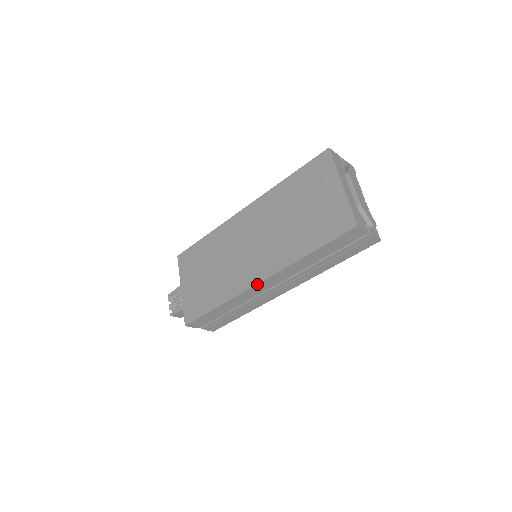
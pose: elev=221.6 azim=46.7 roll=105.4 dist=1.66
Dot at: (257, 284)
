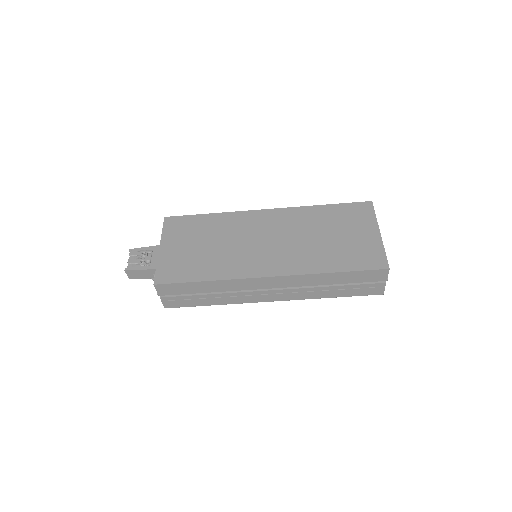
Dot at: (266, 277)
